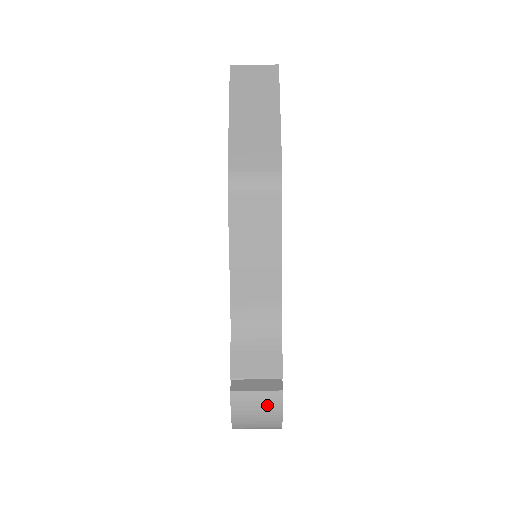
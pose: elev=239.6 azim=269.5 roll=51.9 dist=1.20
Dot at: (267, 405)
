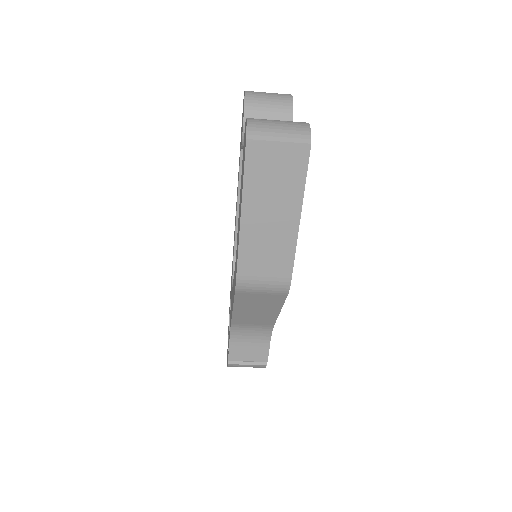
Dot at: (254, 367)
